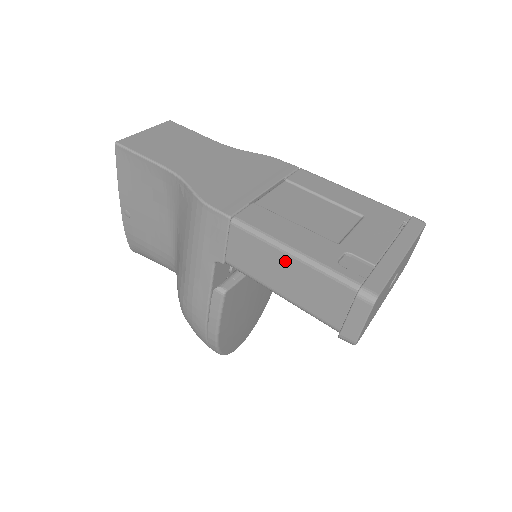
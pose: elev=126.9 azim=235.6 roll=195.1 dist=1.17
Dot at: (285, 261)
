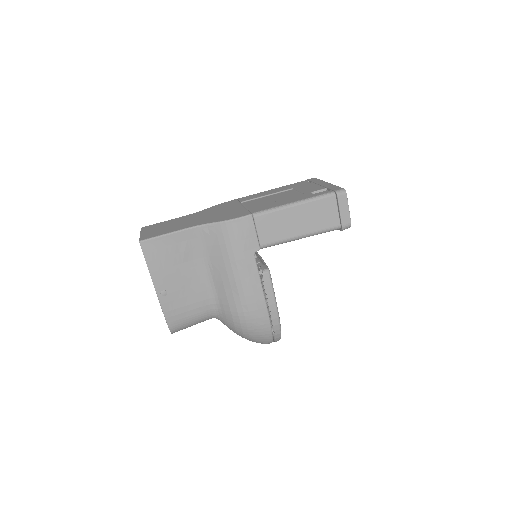
Dot at: (294, 211)
